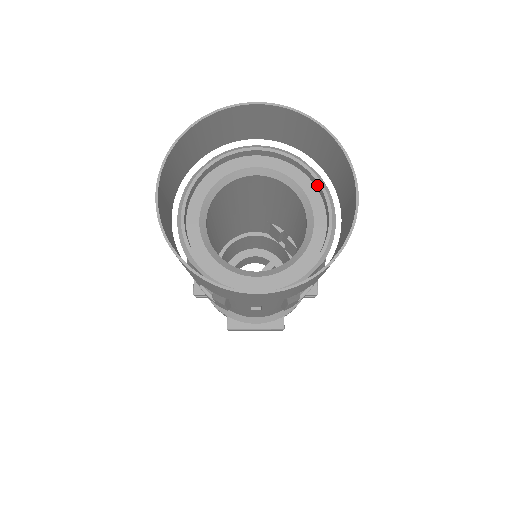
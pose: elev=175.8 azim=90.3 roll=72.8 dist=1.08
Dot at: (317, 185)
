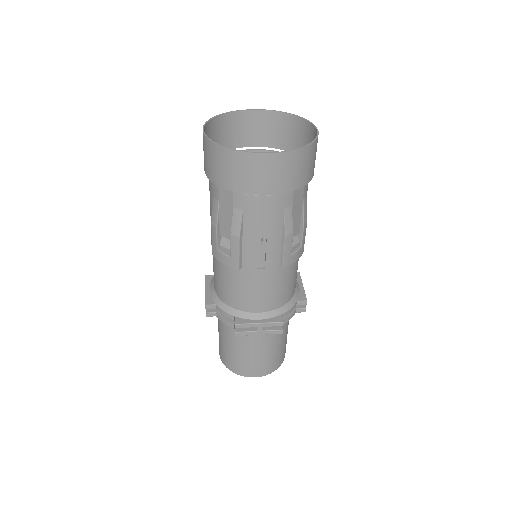
Dot at: occluded
